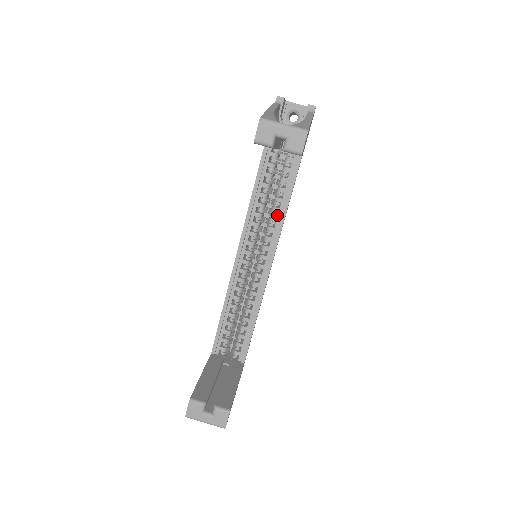
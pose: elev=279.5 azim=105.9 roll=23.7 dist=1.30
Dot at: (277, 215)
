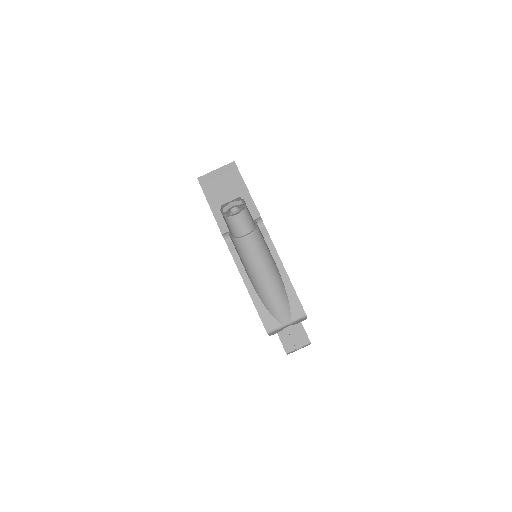
Dot at: occluded
